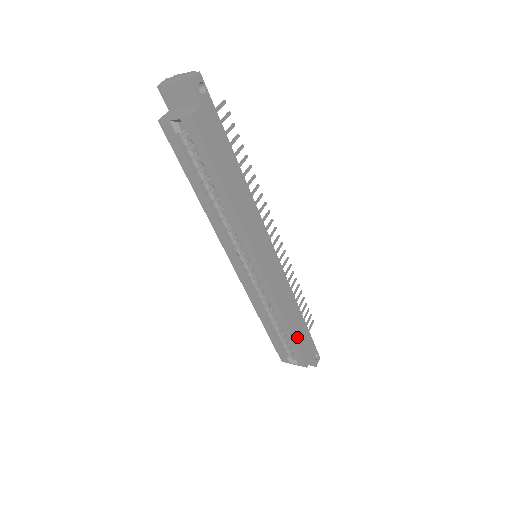
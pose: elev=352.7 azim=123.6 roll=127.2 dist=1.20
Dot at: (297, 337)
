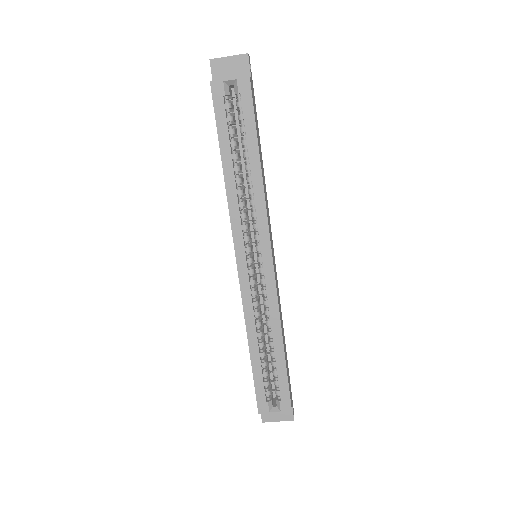
Dot at: (286, 364)
